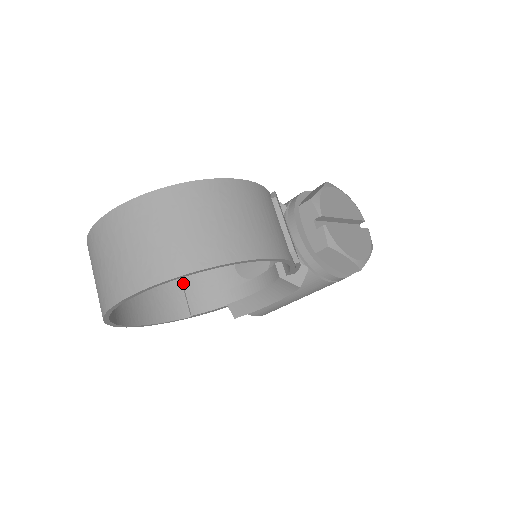
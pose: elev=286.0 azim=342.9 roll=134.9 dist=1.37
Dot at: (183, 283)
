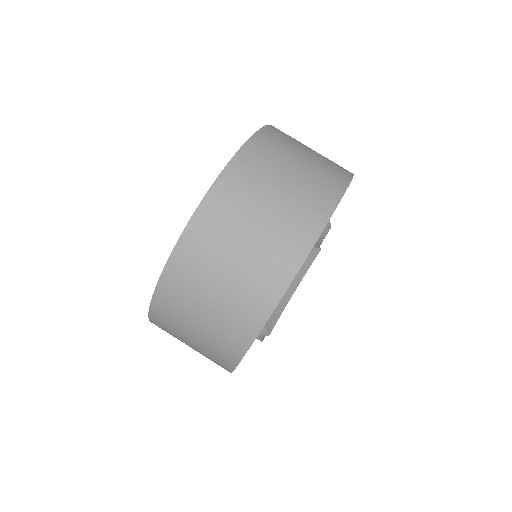
Dot at: occluded
